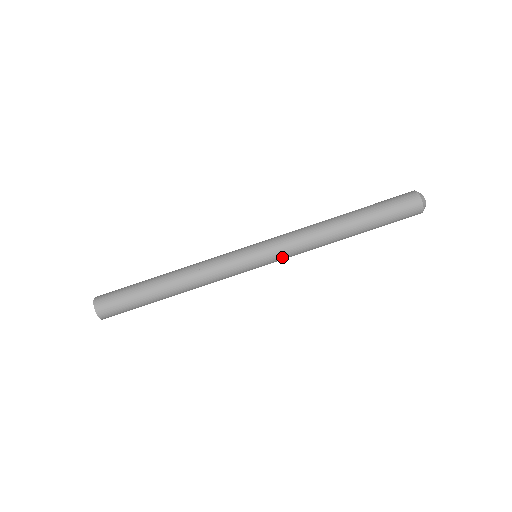
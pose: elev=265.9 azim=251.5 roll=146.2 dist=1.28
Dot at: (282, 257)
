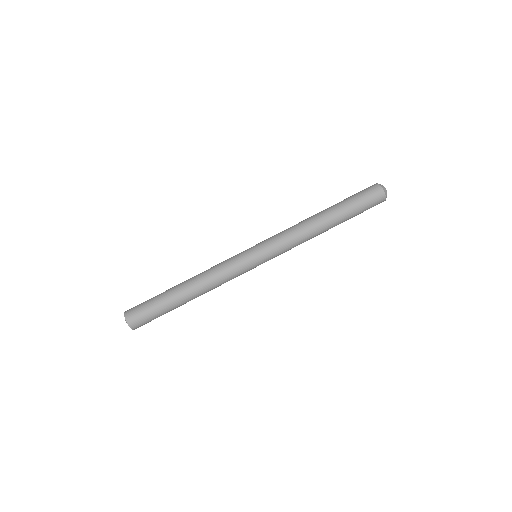
Dot at: (275, 248)
